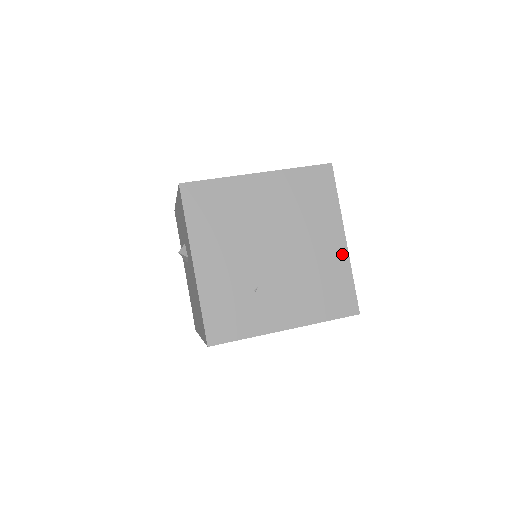
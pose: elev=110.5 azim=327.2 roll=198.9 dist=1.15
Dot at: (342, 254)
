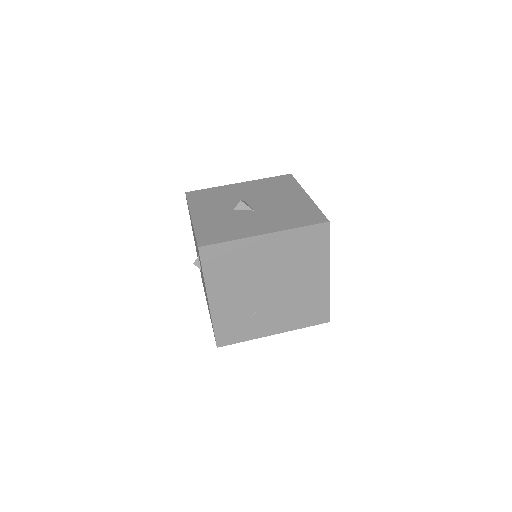
Dot at: (324, 286)
